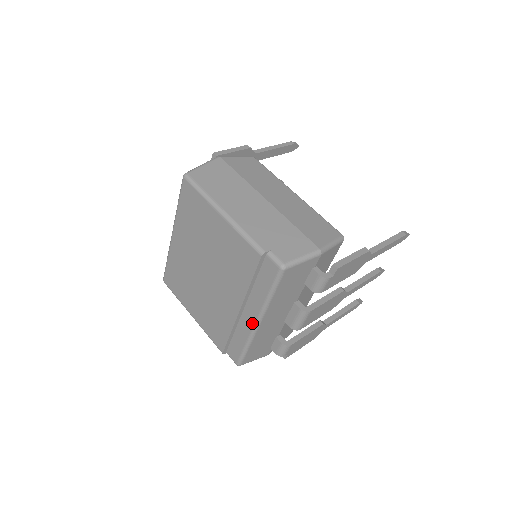
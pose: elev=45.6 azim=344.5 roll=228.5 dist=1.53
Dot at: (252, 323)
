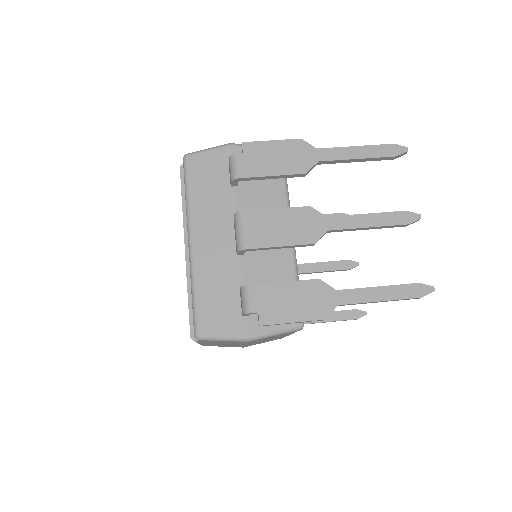
Dot at: (189, 249)
